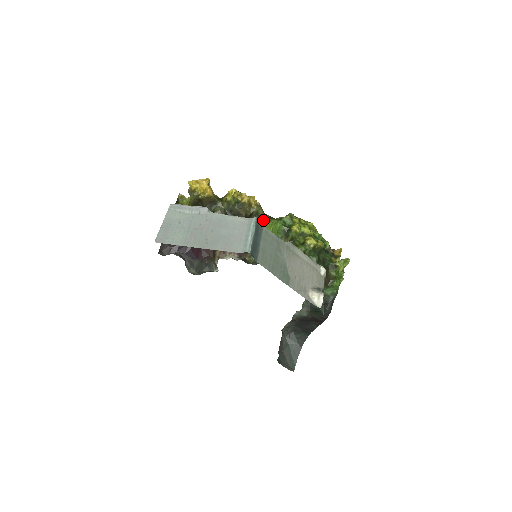
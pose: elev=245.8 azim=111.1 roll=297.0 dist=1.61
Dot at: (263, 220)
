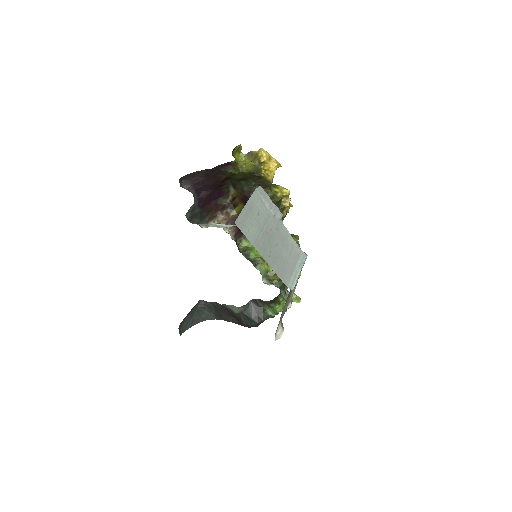
Dot at: occluded
